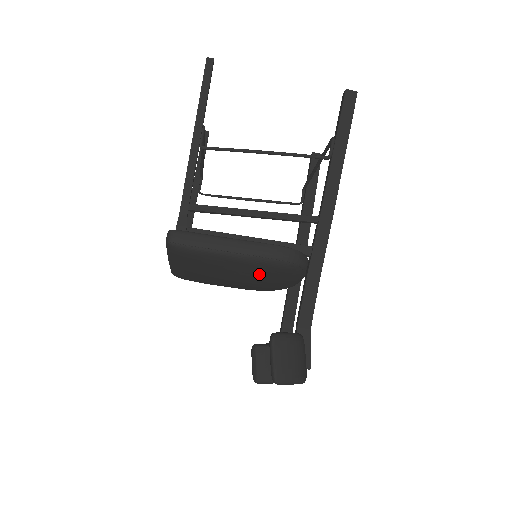
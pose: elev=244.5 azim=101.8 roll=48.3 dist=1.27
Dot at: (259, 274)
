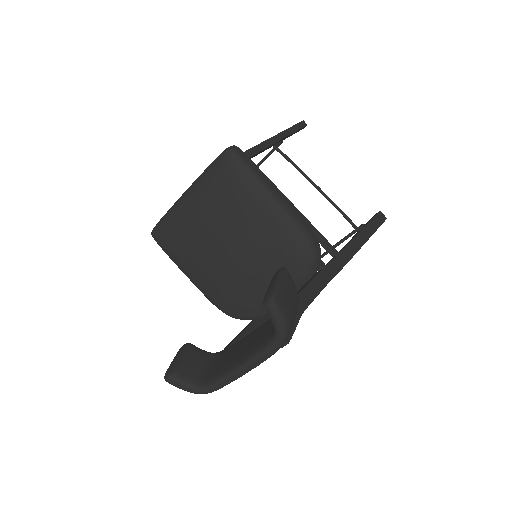
Dot at: (270, 249)
